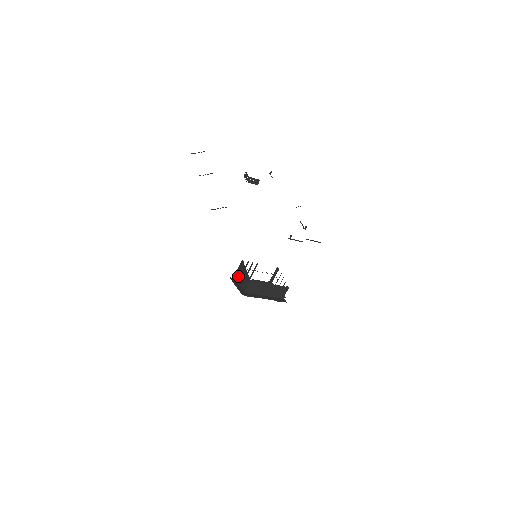
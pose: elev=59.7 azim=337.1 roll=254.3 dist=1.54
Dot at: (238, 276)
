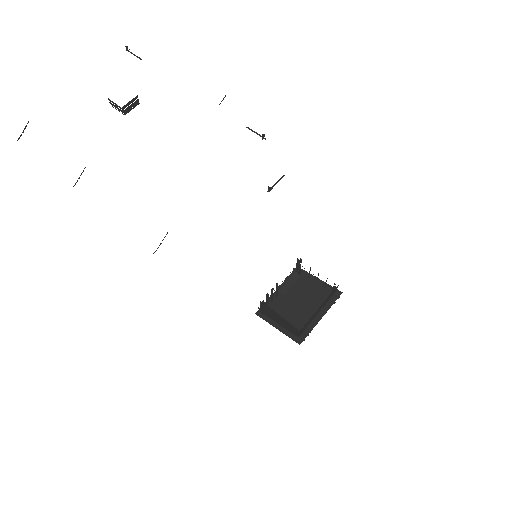
Dot at: (268, 315)
